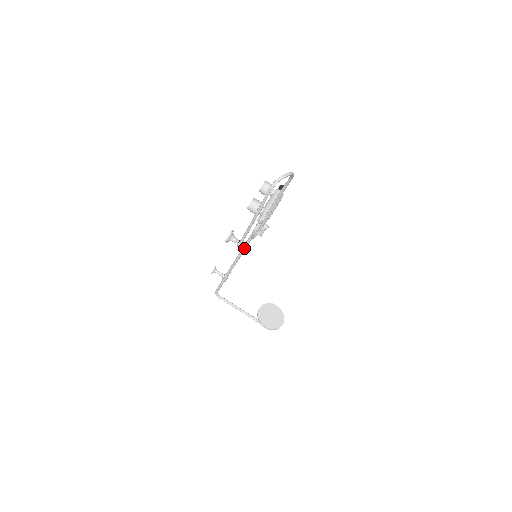
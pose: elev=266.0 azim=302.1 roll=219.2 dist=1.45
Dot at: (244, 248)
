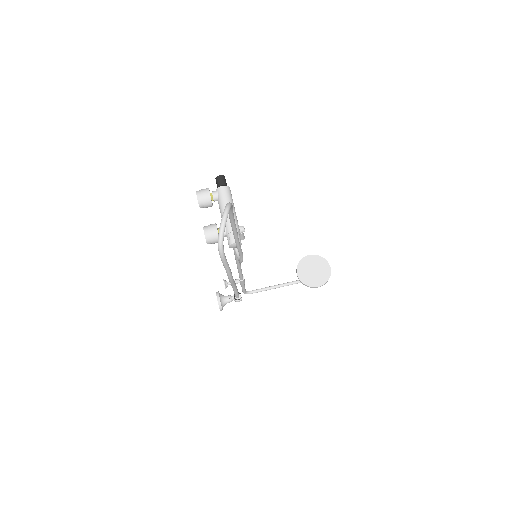
Dot at: occluded
